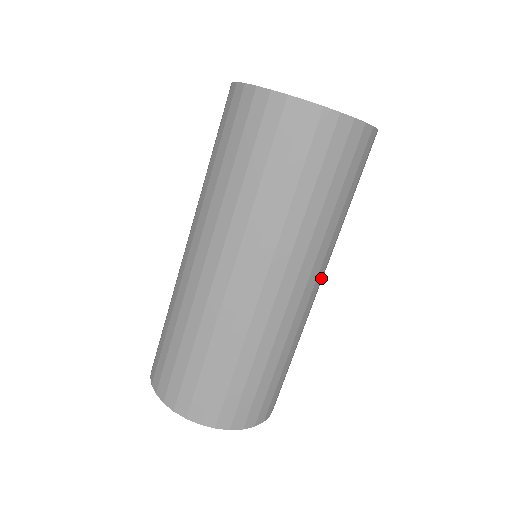
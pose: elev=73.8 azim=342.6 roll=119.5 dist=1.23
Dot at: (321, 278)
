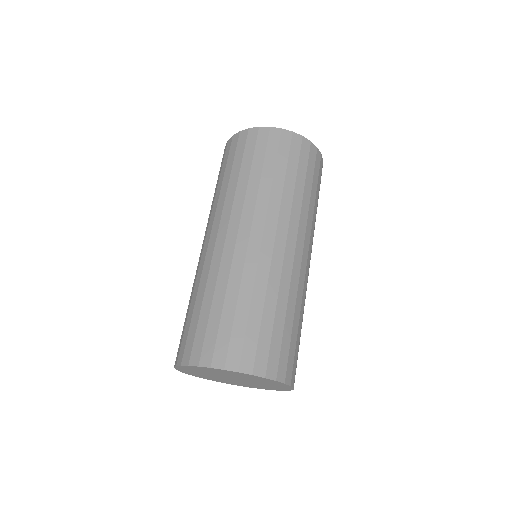
Dot at: occluded
